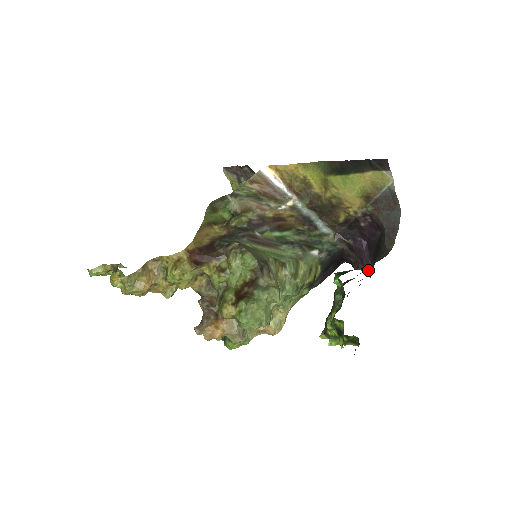
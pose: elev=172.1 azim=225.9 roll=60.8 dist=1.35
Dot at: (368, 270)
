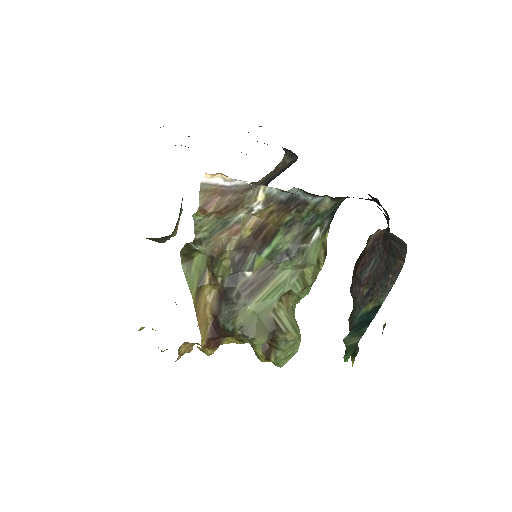
Dot at: occluded
